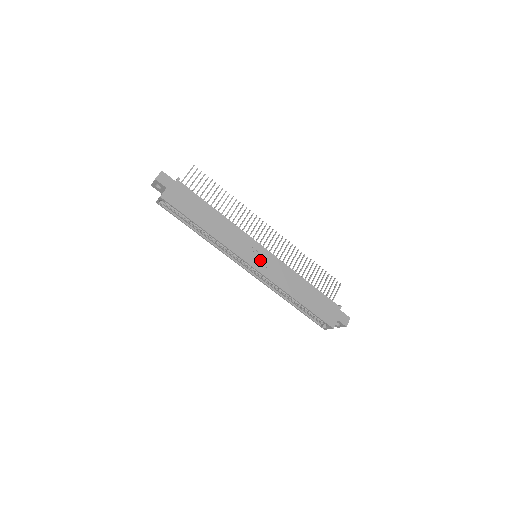
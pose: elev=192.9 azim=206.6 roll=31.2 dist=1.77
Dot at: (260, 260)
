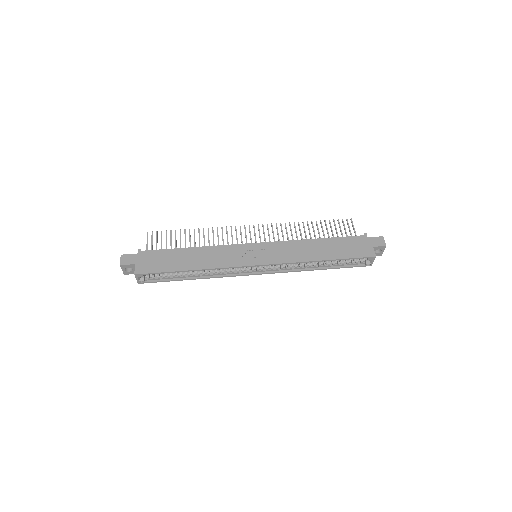
Dot at: (260, 255)
